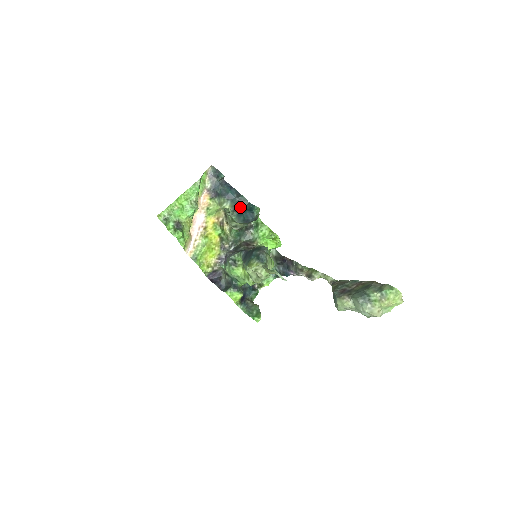
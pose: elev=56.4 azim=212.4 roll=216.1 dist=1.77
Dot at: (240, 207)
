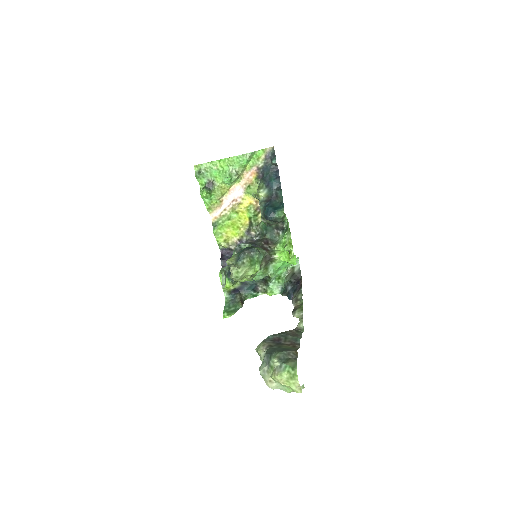
Dot at: (271, 200)
